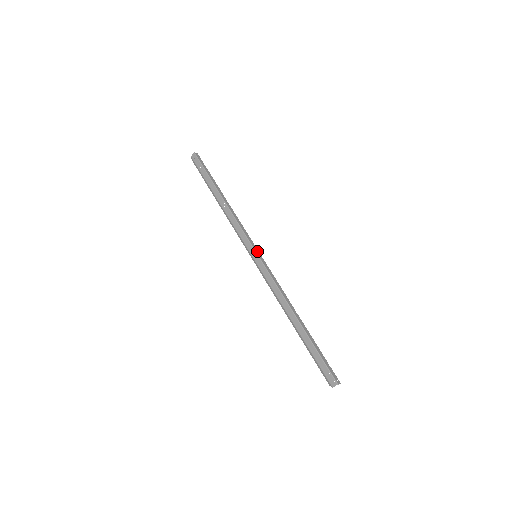
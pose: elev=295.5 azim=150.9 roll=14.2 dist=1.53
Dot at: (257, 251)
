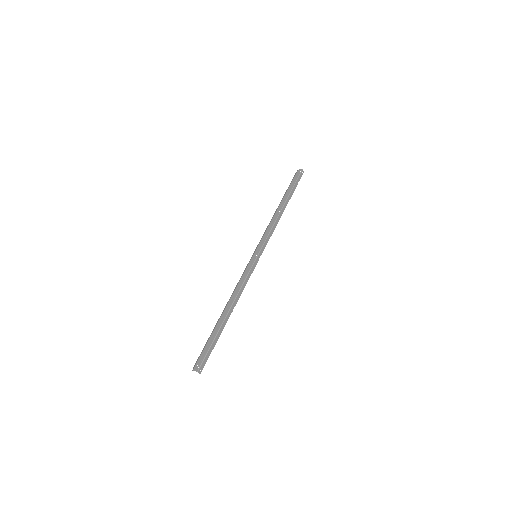
Dot at: (260, 254)
